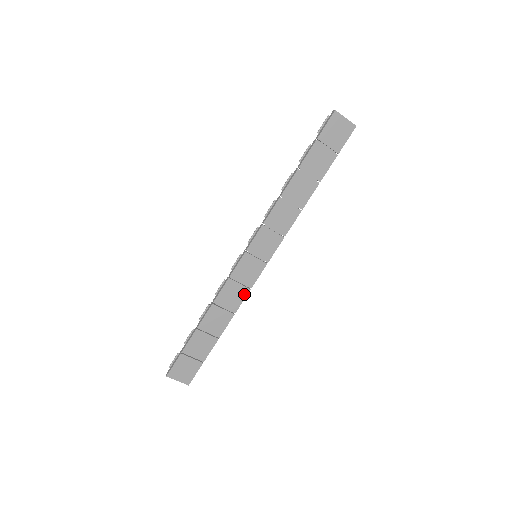
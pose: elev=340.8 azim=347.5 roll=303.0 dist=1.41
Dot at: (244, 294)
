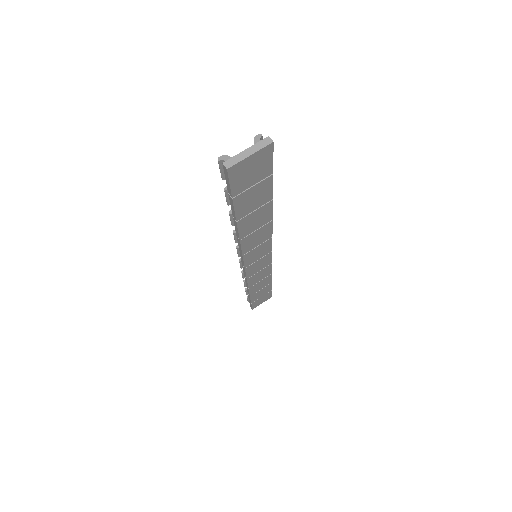
Dot at: (269, 268)
